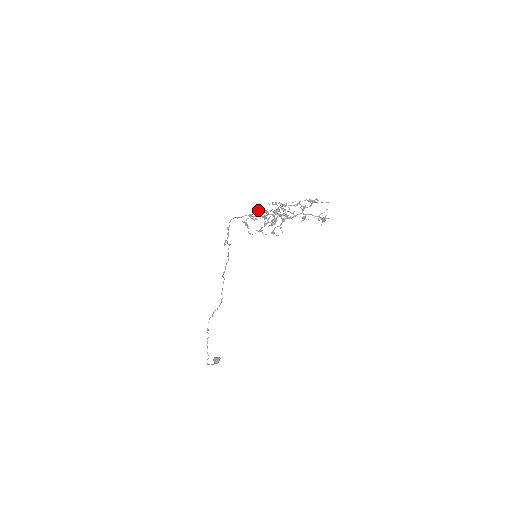
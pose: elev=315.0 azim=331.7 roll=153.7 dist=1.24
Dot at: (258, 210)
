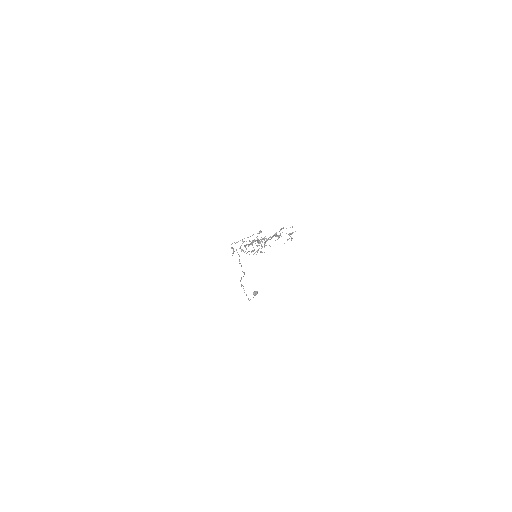
Dot at: occluded
